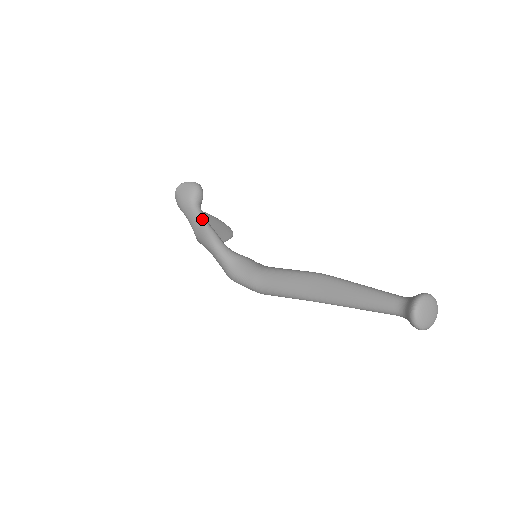
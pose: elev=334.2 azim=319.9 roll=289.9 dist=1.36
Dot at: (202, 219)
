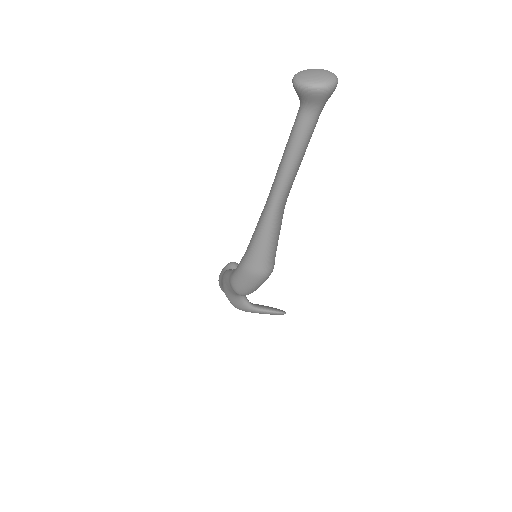
Dot at: occluded
